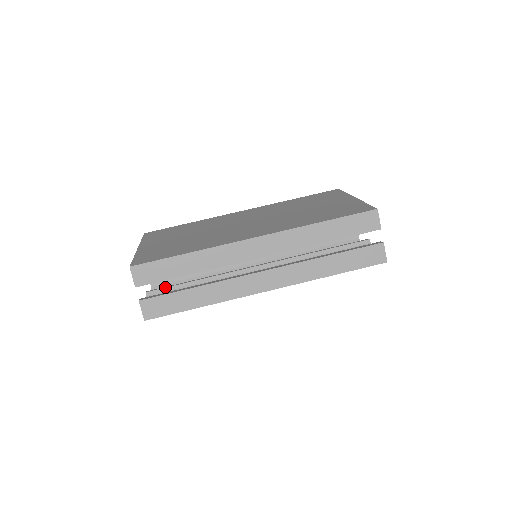
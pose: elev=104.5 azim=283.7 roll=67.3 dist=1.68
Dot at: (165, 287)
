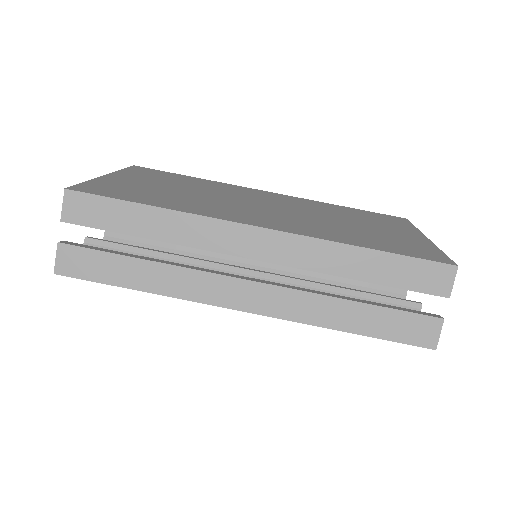
Dot at: (114, 242)
